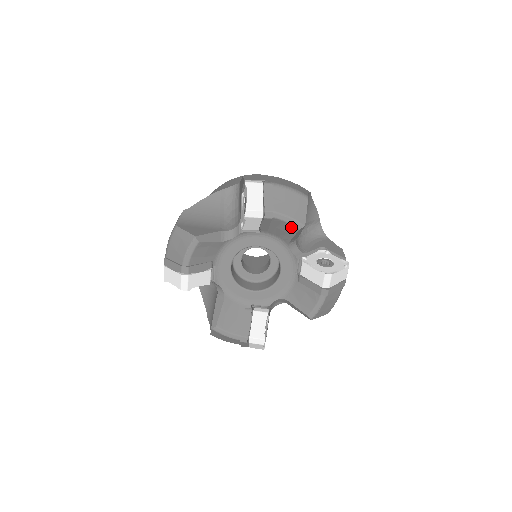
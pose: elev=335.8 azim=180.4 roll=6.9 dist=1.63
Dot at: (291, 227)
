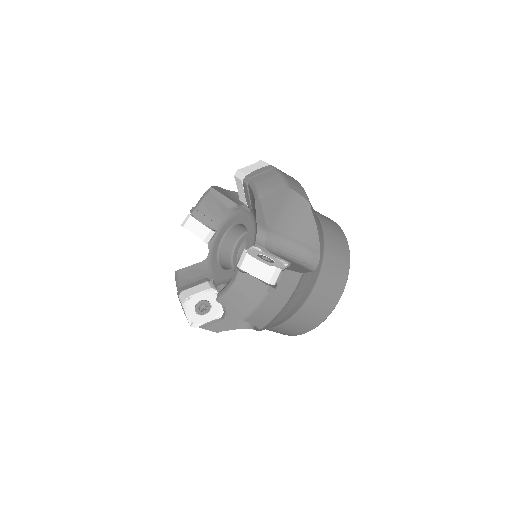
Dot at: (208, 198)
